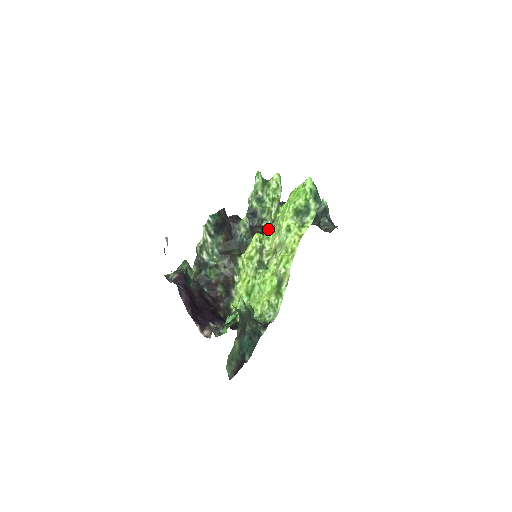
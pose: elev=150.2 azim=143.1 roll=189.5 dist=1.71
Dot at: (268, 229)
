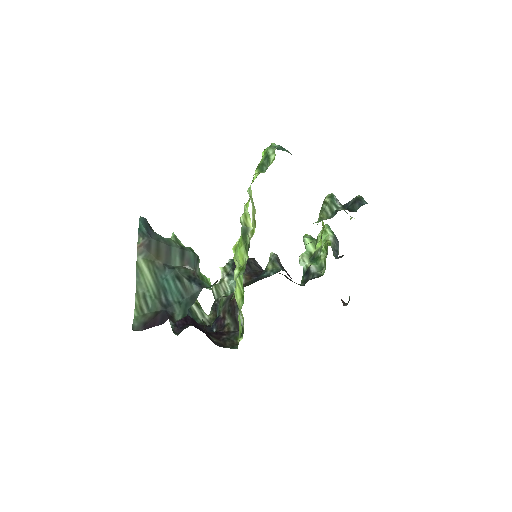
Dot at: occluded
